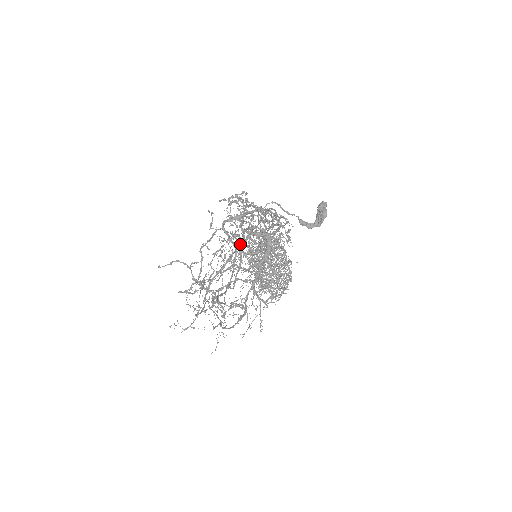
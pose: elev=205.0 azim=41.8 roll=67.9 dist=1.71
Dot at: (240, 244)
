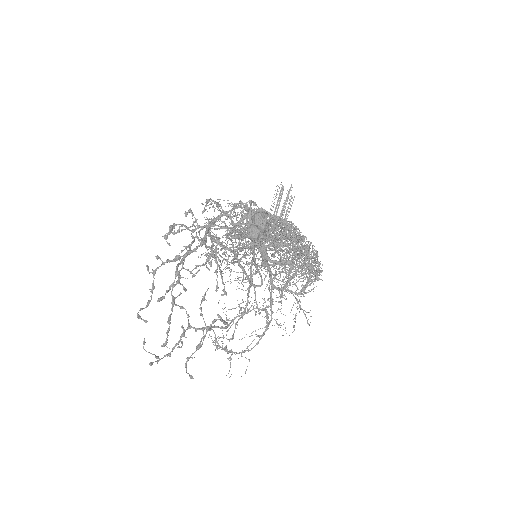
Dot at: occluded
